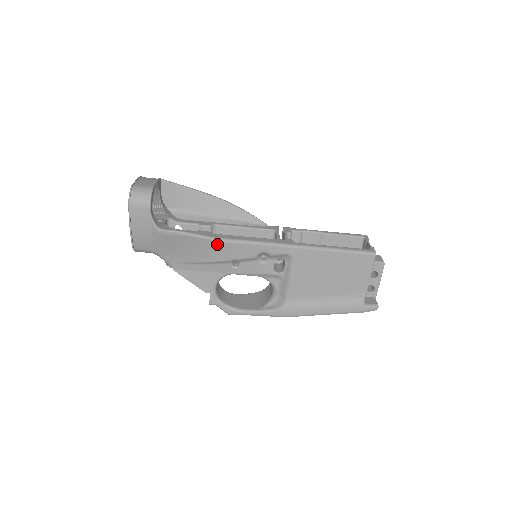
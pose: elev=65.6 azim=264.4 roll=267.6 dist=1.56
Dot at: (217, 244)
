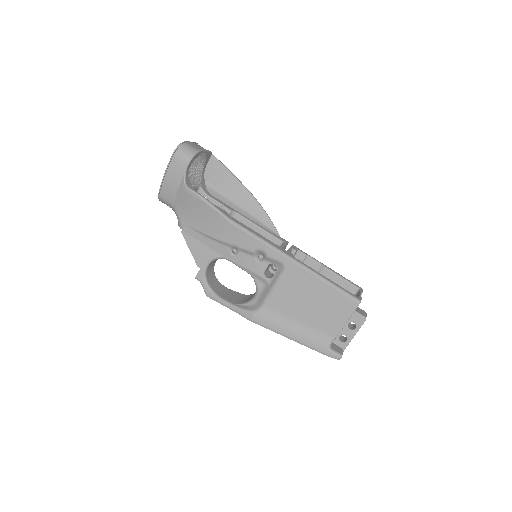
Dot at: (227, 223)
